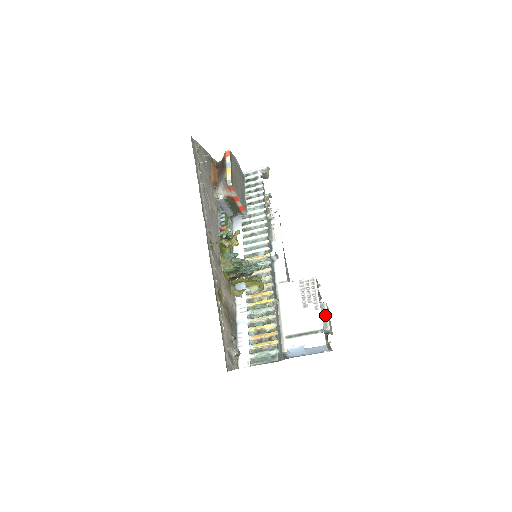
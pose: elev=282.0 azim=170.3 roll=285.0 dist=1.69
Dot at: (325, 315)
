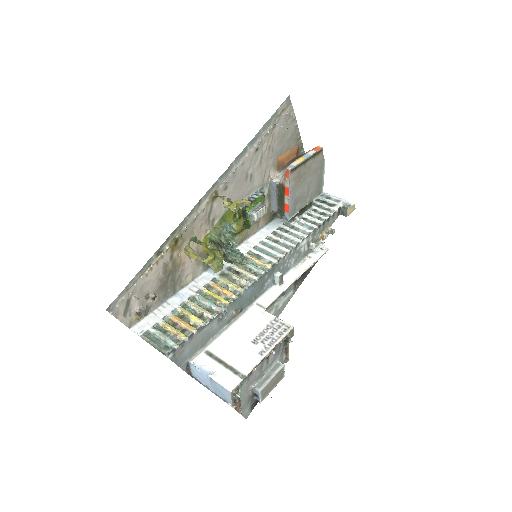
Dot at: (270, 375)
